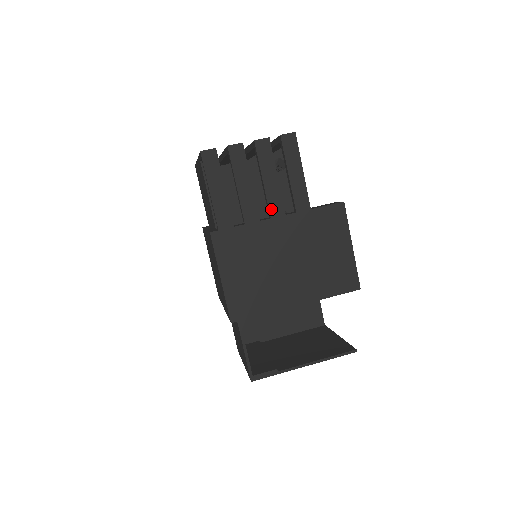
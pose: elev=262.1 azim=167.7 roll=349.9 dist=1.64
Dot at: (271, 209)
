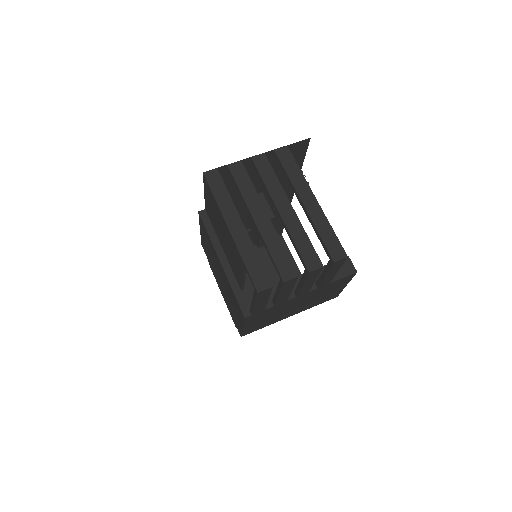
Dot at: (299, 294)
